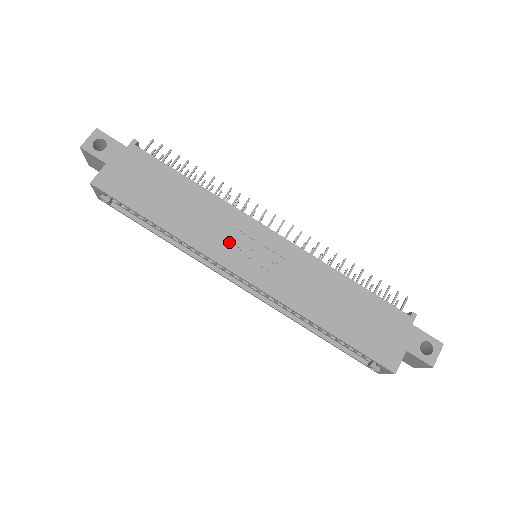
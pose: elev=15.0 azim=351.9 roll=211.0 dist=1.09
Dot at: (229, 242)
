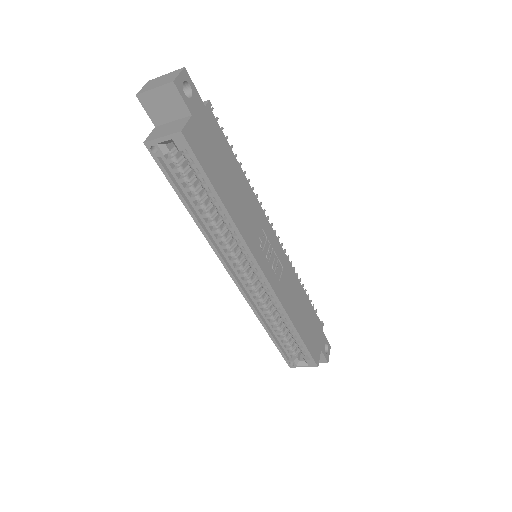
Dot at: (259, 240)
